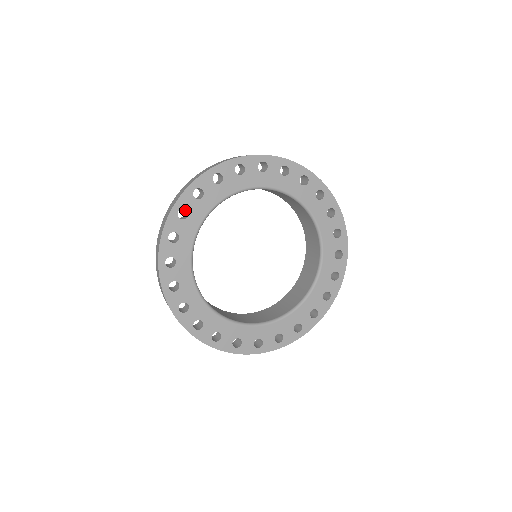
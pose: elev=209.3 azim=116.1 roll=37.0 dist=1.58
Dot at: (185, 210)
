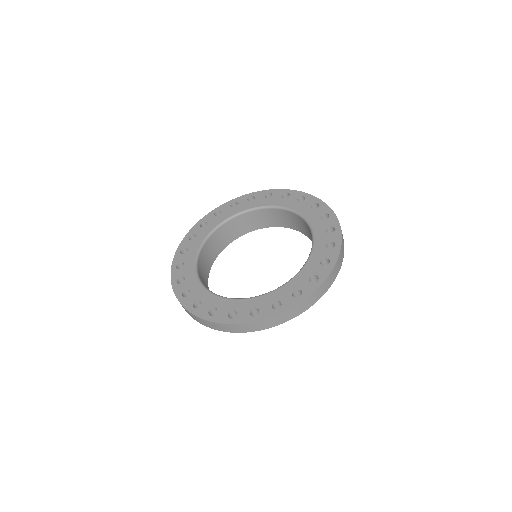
Dot at: occluded
